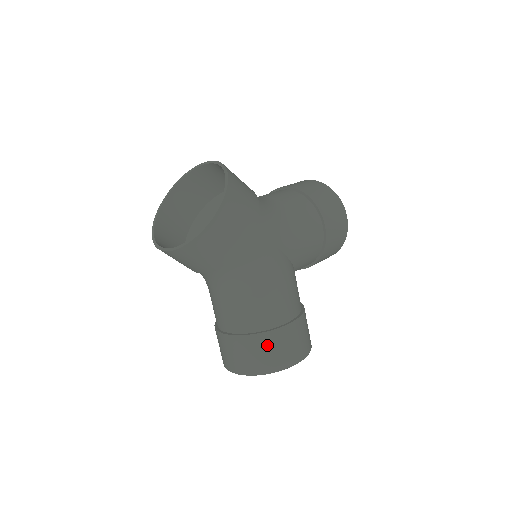
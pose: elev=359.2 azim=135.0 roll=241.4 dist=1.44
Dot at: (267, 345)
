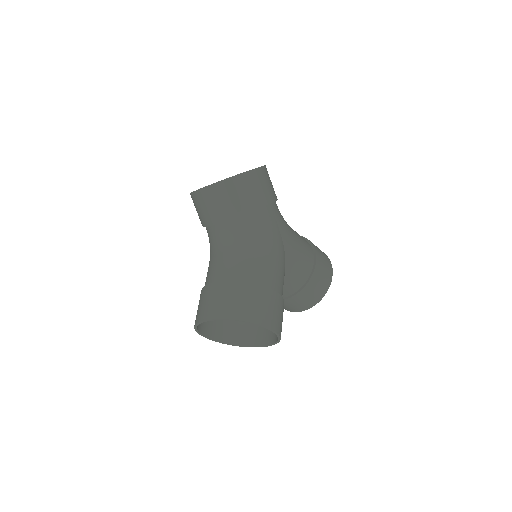
Dot at: (249, 294)
